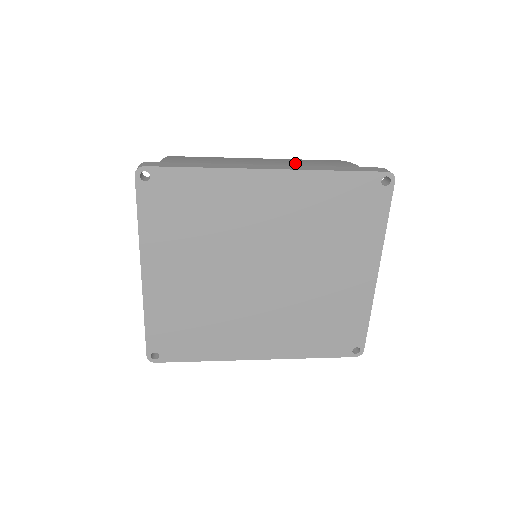
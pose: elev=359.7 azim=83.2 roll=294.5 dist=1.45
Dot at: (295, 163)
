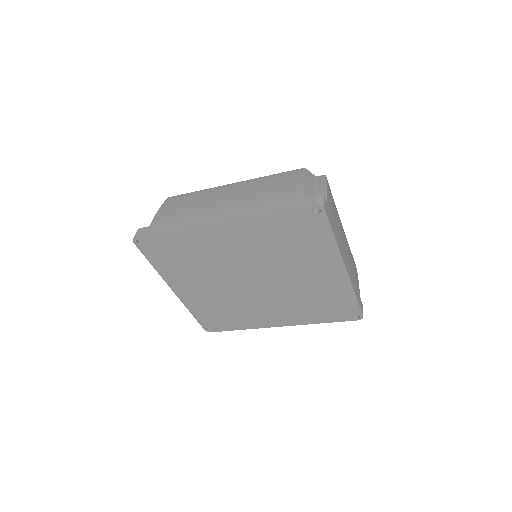
Dot at: (249, 196)
